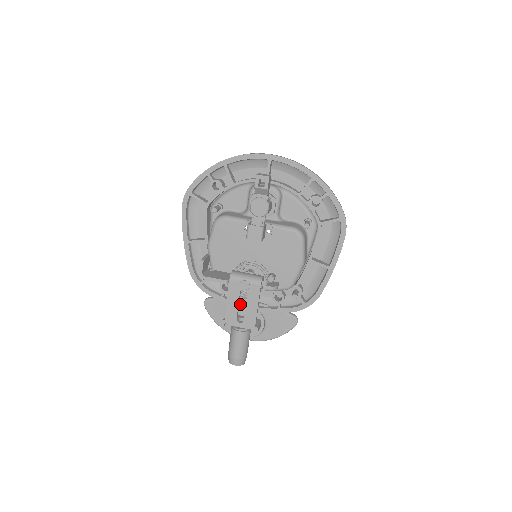
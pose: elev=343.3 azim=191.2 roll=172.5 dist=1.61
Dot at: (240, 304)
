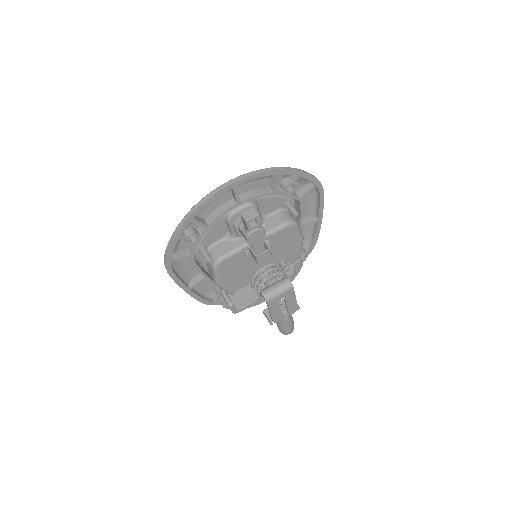
Dot at: occluded
